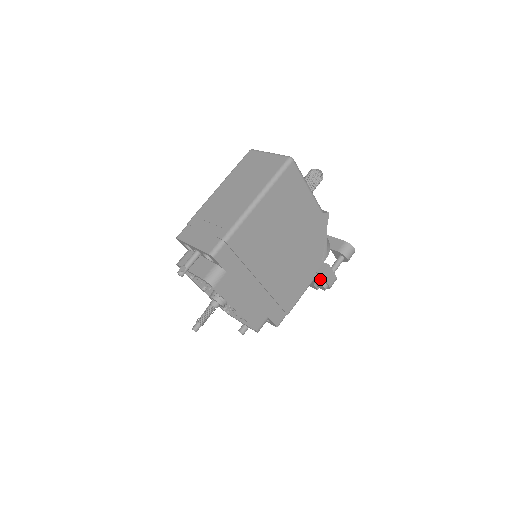
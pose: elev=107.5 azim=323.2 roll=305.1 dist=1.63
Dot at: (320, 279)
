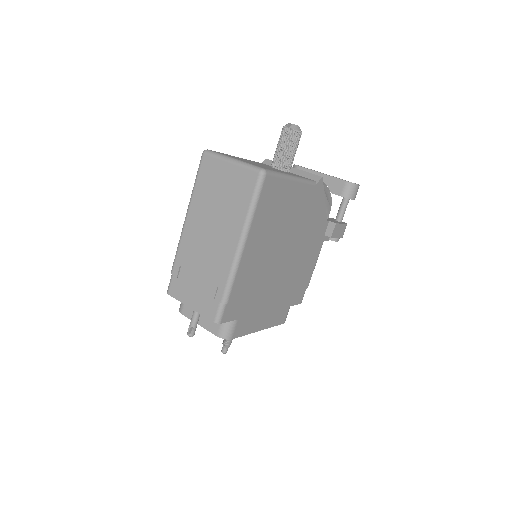
Dot at: occluded
